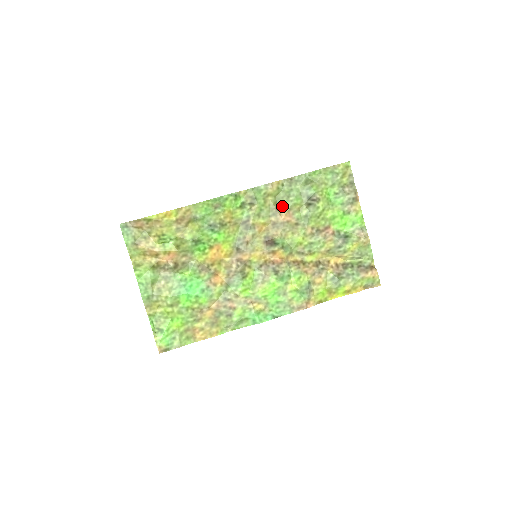
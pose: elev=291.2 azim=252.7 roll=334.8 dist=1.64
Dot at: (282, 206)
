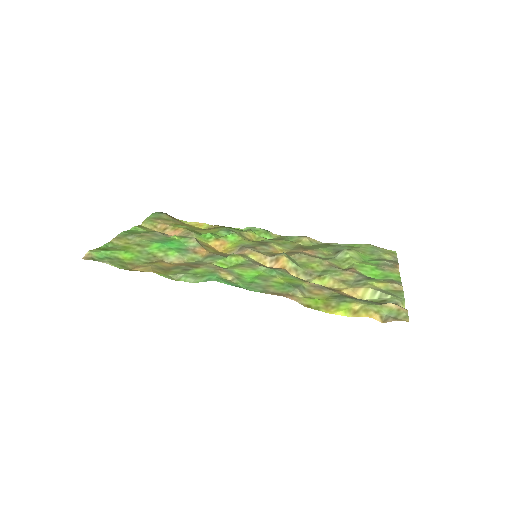
Dot at: (308, 248)
